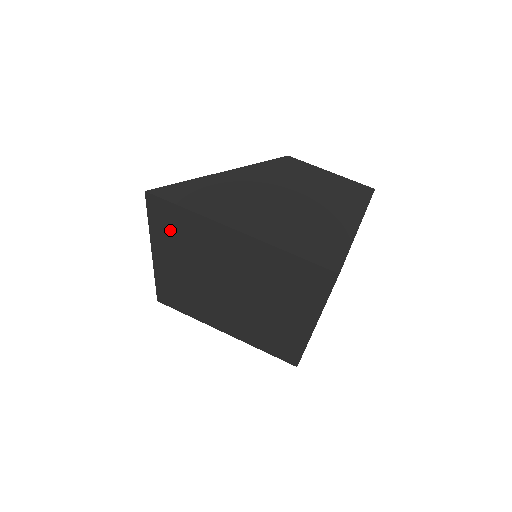
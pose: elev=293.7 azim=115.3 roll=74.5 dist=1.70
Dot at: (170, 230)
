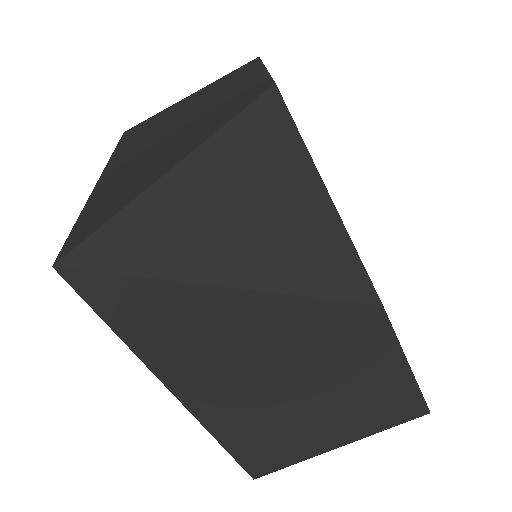
Dot at: occluded
